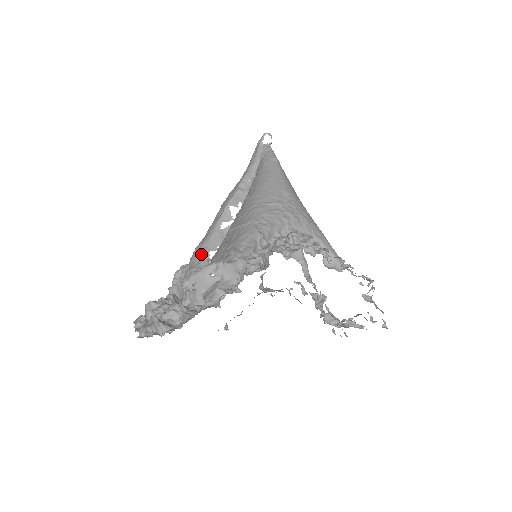
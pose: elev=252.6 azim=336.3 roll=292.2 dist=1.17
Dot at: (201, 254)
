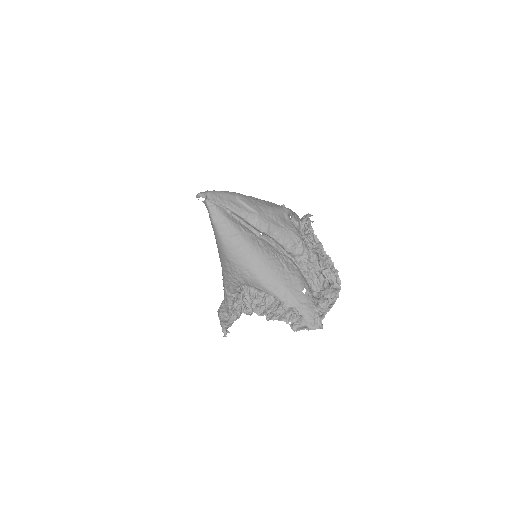
Dot at: occluded
